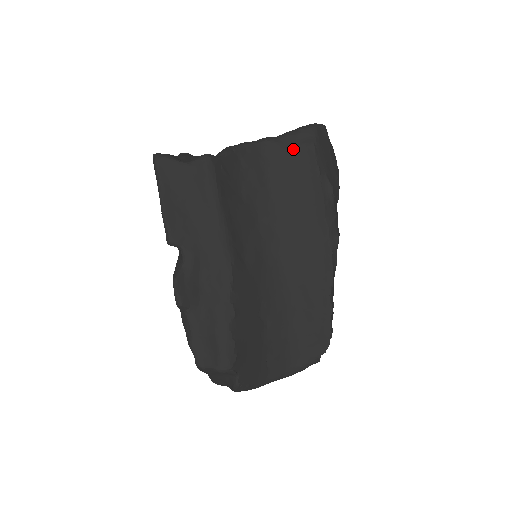
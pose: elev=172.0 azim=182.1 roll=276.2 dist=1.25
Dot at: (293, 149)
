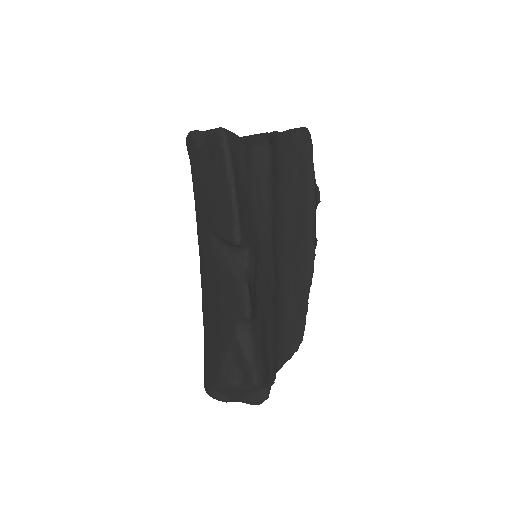
Dot at: (297, 149)
